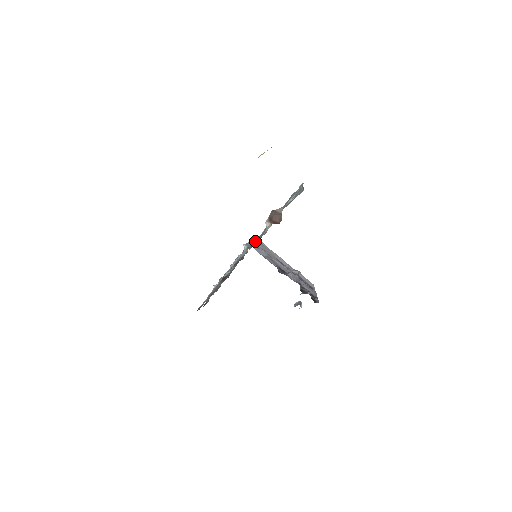
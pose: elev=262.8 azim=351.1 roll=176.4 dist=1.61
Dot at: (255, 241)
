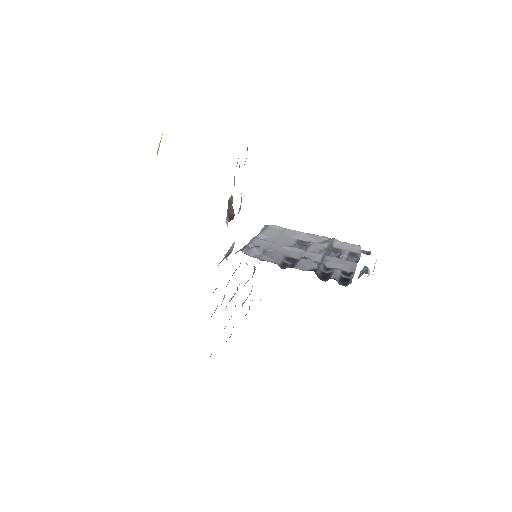
Dot at: (233, 246)
